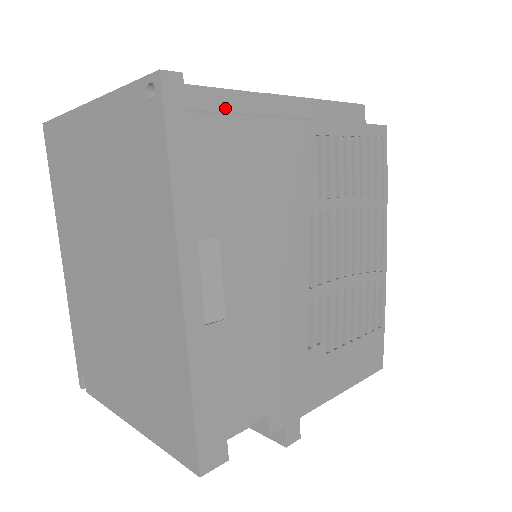
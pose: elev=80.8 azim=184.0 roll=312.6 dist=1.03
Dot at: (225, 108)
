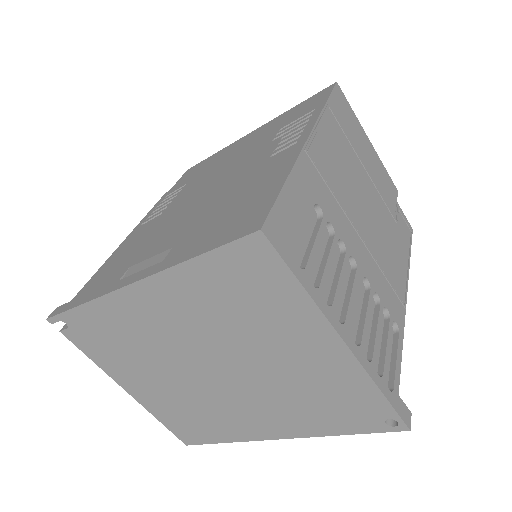
Dot at: occluded
